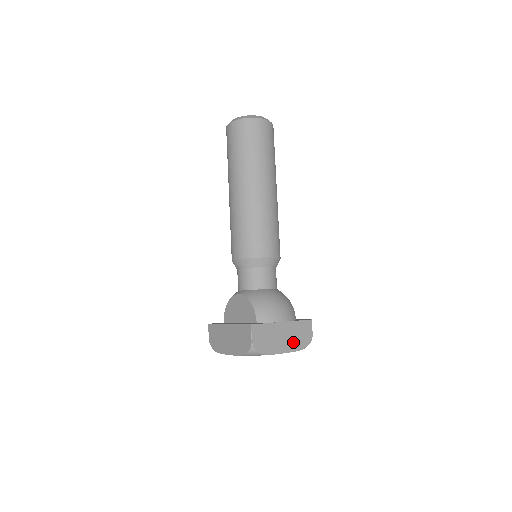
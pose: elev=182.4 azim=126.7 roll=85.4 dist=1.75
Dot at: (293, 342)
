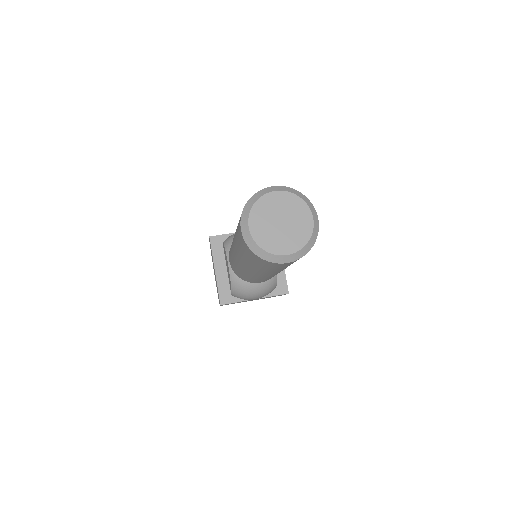
Dot at: (263, 298)
